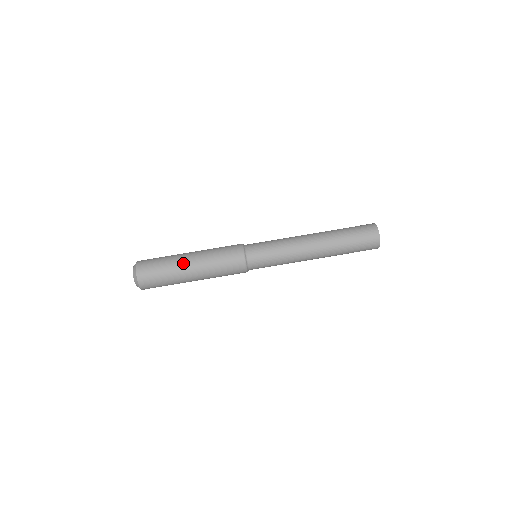
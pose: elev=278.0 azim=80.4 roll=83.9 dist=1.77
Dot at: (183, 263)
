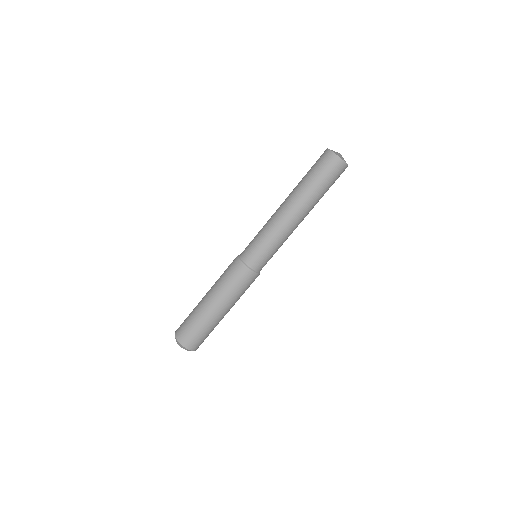
Dot at: (203, 305)
